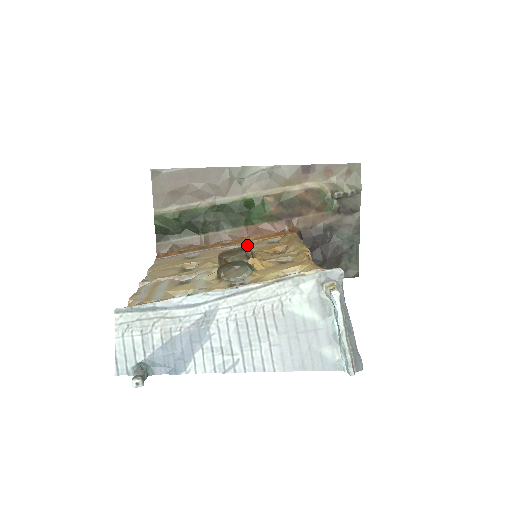
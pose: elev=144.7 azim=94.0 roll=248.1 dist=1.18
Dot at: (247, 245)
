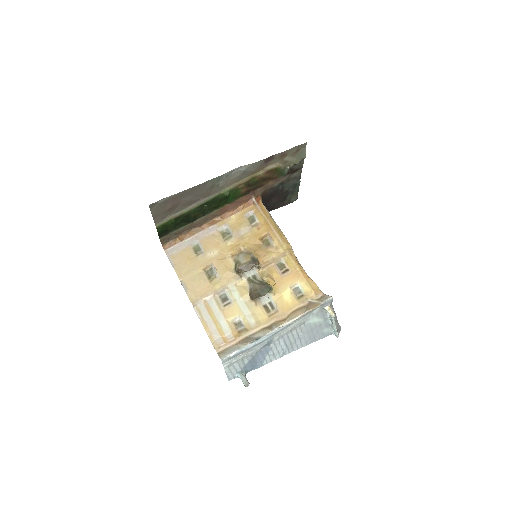
Dot at: (233, 227)
